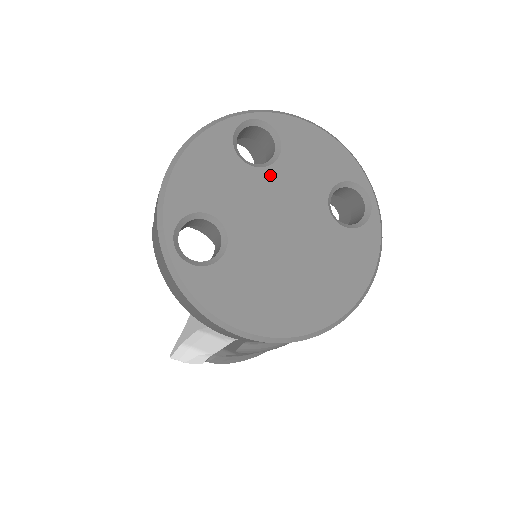
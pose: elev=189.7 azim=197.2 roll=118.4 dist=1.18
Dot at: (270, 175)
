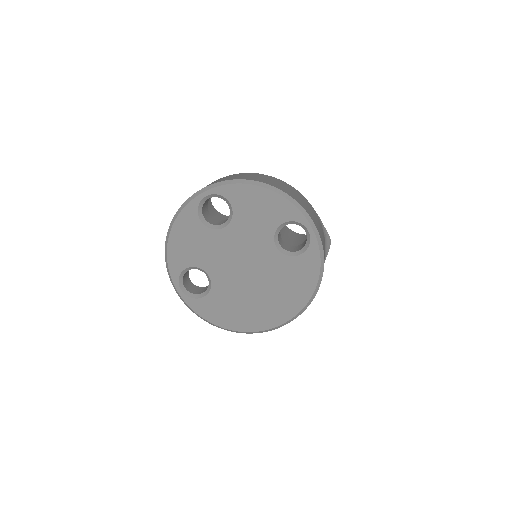
Dot at: (228, 232)
